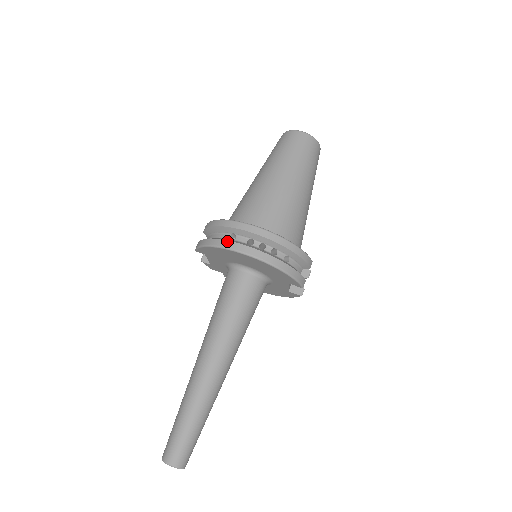
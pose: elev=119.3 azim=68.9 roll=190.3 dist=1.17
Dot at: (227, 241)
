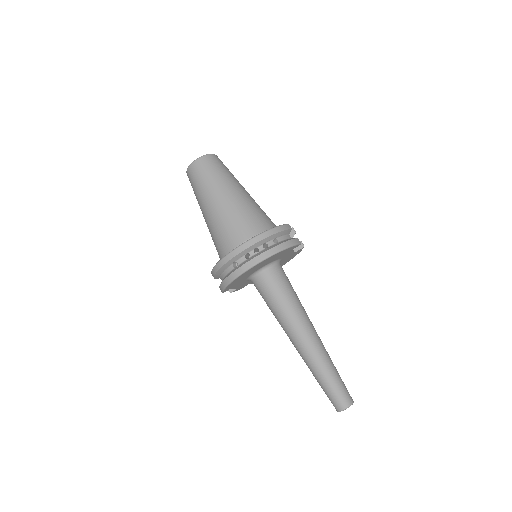
Dot at: (236, 271)
